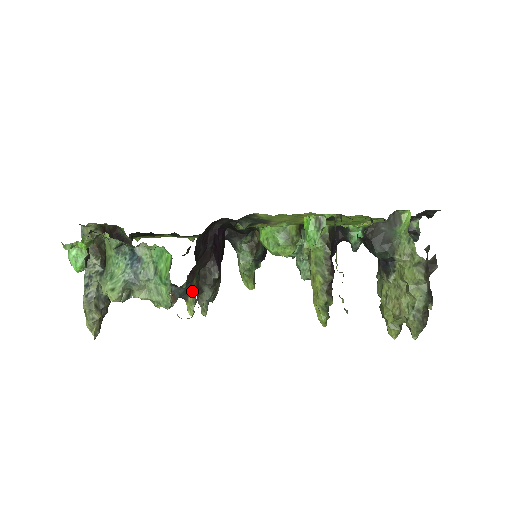
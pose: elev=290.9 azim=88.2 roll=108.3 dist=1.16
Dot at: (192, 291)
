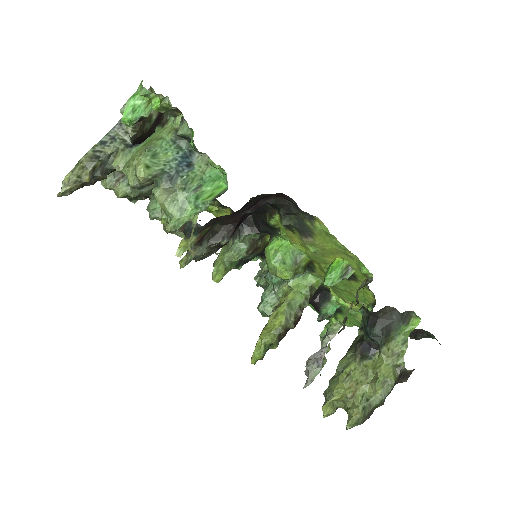
Dot at: (198, 235)
